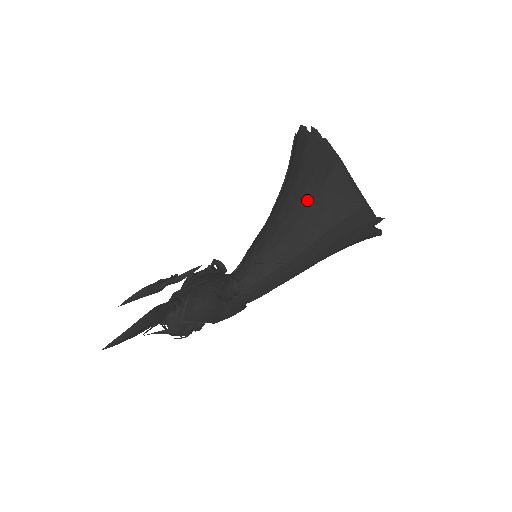
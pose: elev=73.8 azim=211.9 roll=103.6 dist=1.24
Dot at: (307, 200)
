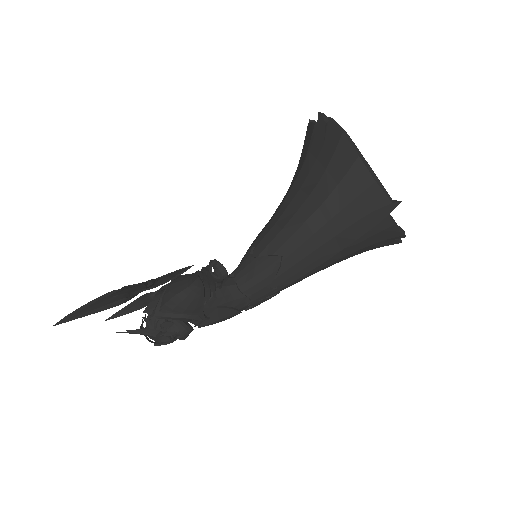
Dot at: (311, 183)
